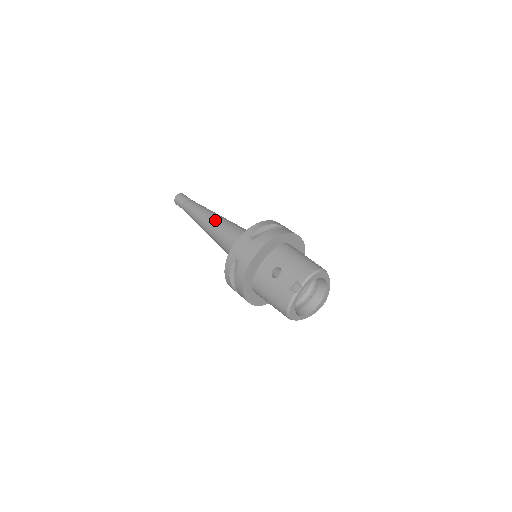
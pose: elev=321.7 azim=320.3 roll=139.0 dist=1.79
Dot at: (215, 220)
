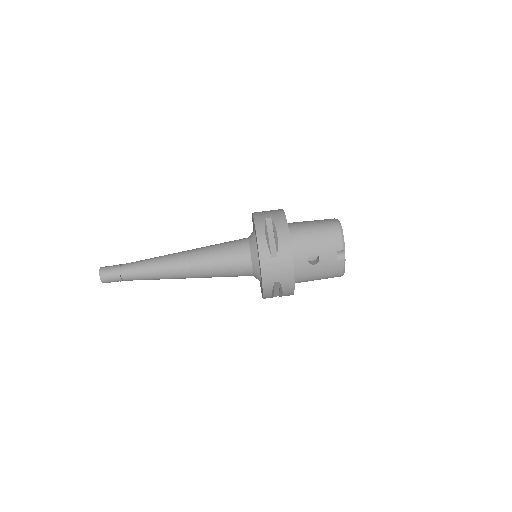
Dot at: (186, 264)
